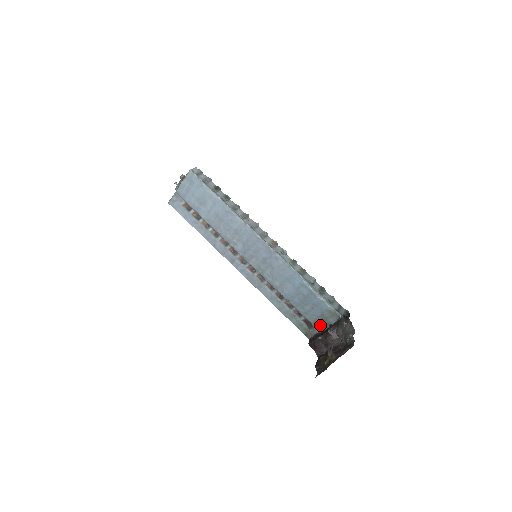
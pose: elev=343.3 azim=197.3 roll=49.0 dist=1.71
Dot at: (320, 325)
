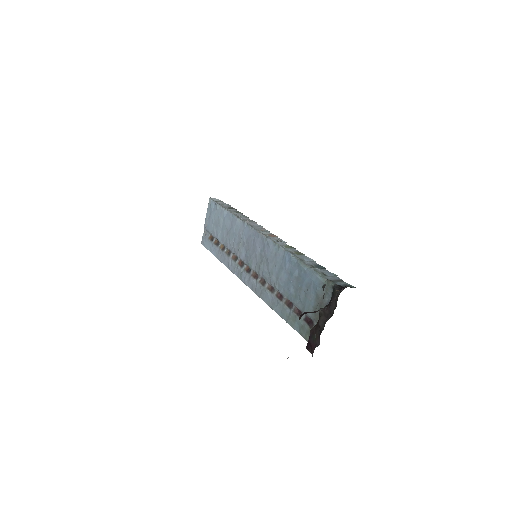
Dot at: occluded
